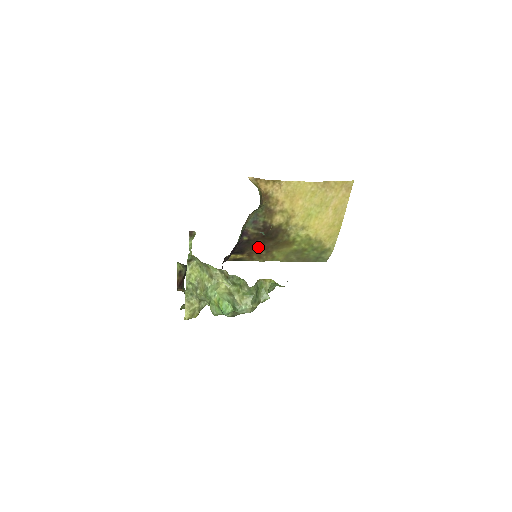
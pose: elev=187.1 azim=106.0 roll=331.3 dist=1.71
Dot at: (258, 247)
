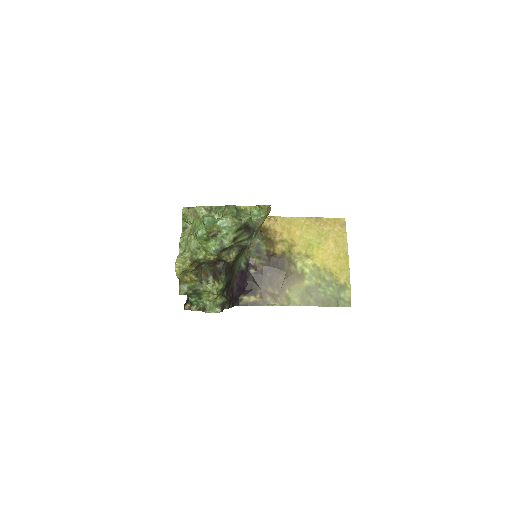
Dot at: (268, 284)
